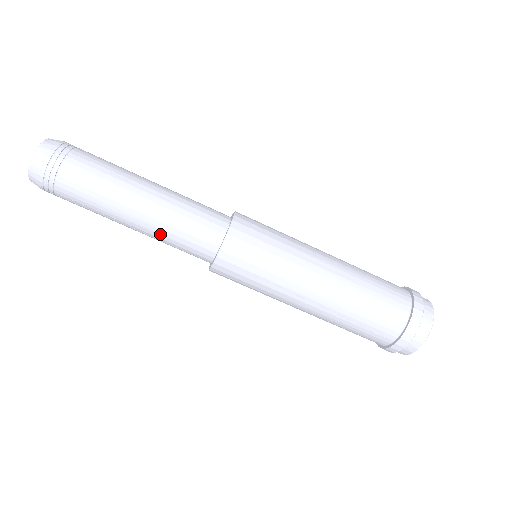
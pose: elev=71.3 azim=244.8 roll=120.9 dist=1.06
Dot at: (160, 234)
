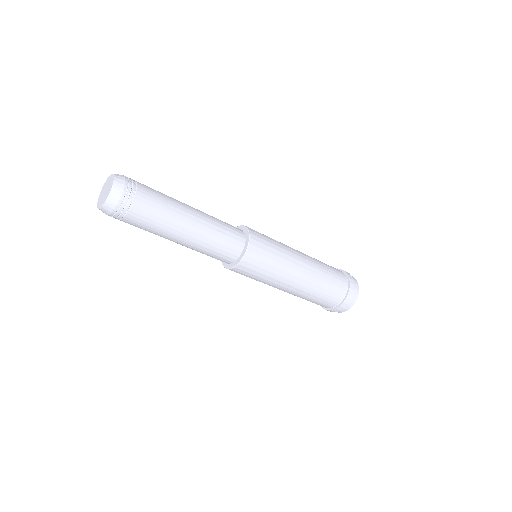
Dot at: (199, 248)
